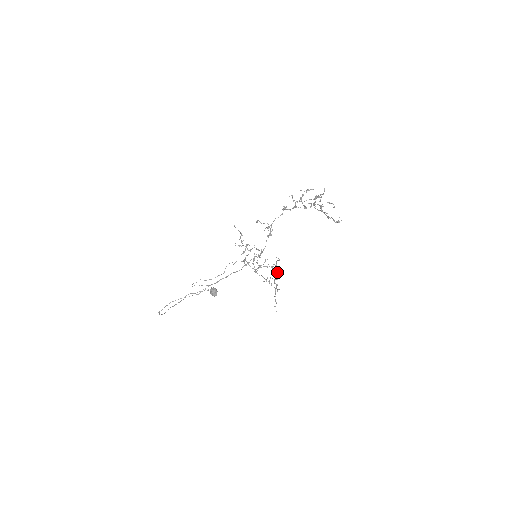
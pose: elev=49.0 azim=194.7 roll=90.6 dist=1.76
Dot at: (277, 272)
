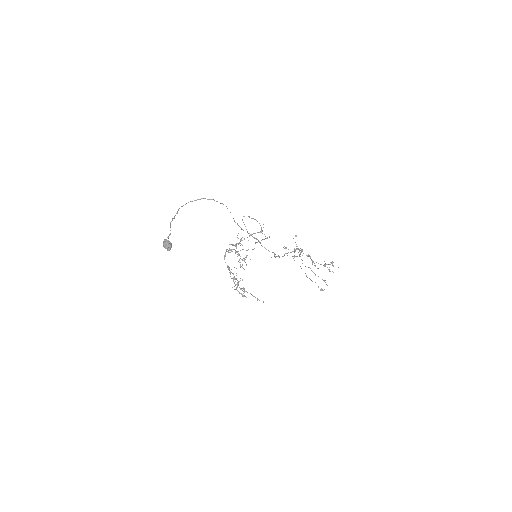
Dot at: (235, 285)
